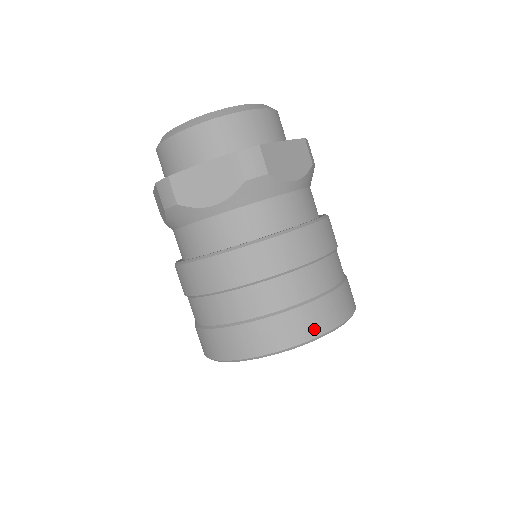
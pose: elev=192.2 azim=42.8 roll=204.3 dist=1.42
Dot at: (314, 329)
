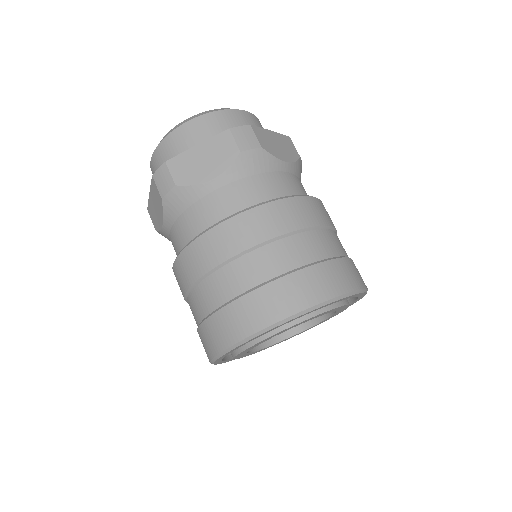
Dot at: (238, 331)
